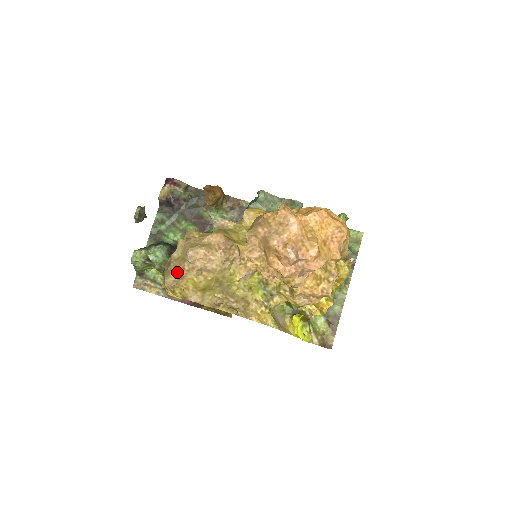
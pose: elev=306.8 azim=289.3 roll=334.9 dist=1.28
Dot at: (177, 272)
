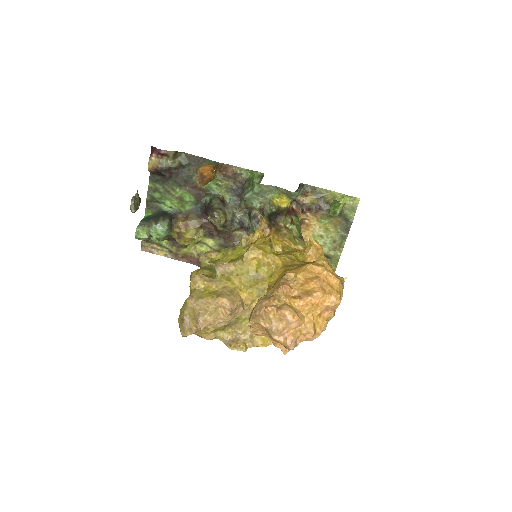
Dot at: (191, 330)
